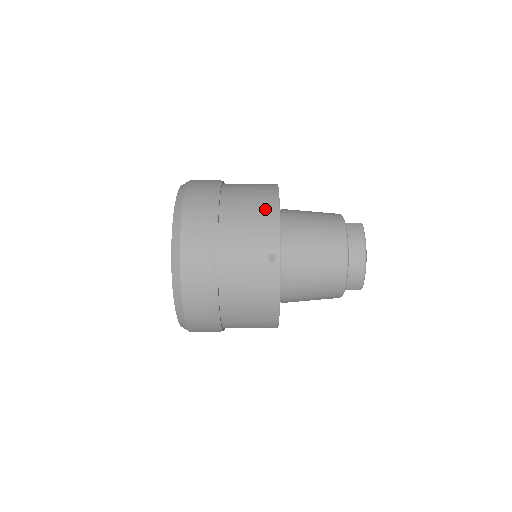
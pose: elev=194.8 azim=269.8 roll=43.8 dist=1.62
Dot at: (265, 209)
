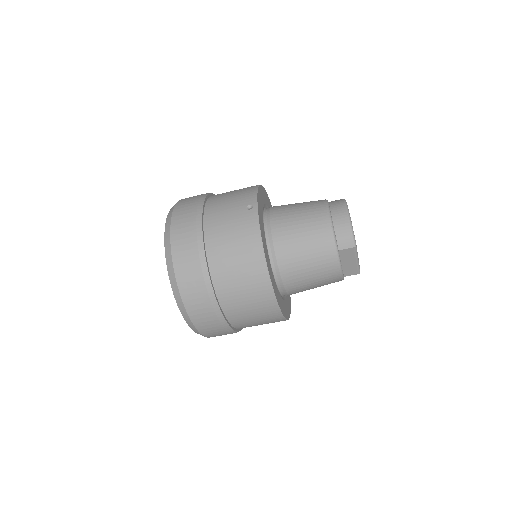
Dot at: (247, 188)
